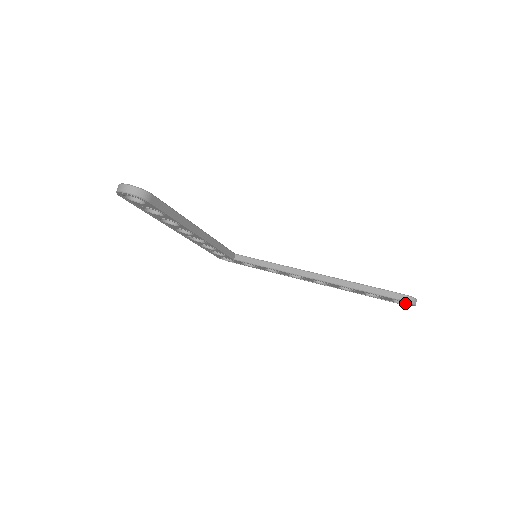
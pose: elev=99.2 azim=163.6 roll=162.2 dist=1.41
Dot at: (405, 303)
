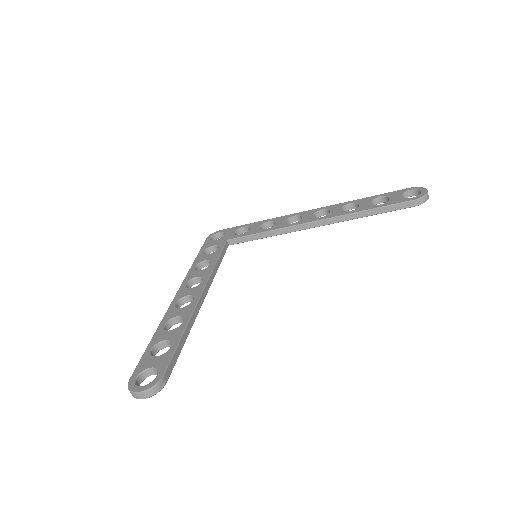
Dot at: (416, 195)
